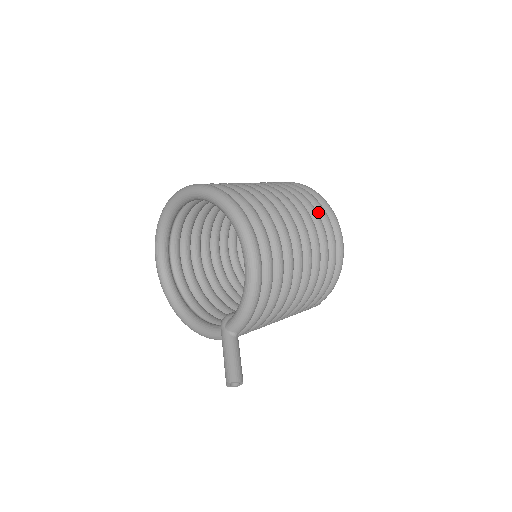
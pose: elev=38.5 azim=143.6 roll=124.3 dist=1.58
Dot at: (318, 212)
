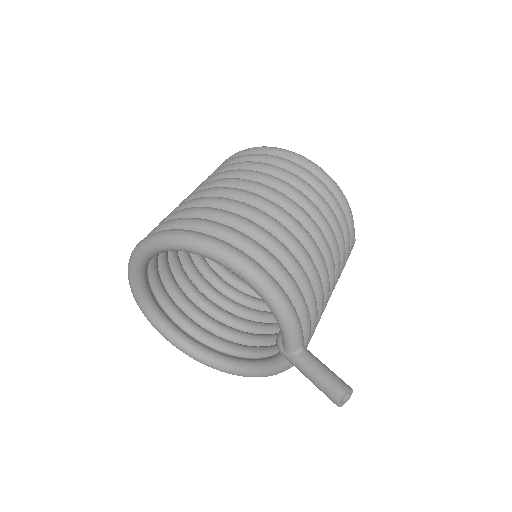
Dot at: (269, 163)
